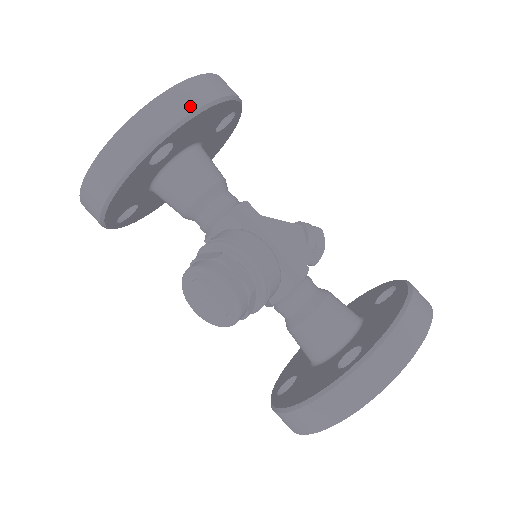
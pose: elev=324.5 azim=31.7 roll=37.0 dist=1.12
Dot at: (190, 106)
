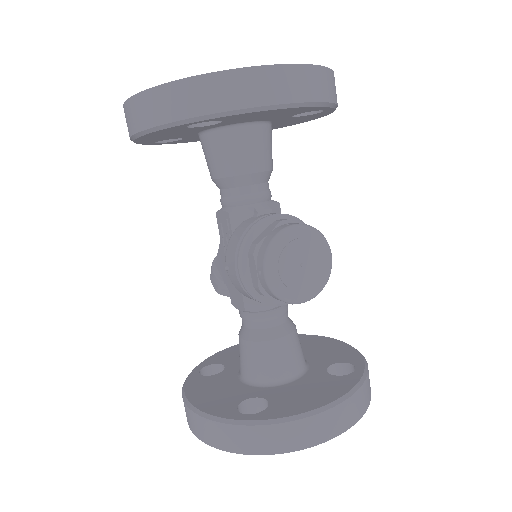
Dot at: occluded
